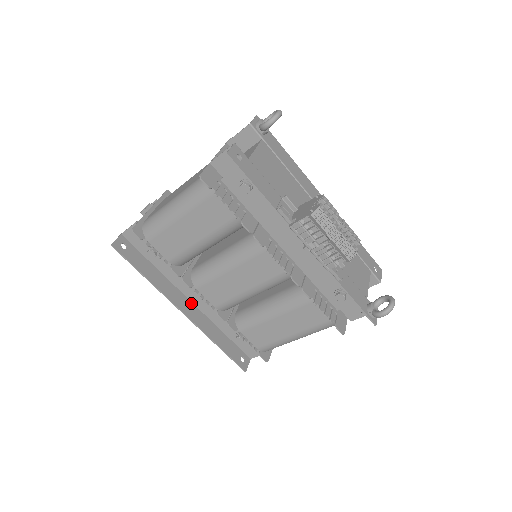
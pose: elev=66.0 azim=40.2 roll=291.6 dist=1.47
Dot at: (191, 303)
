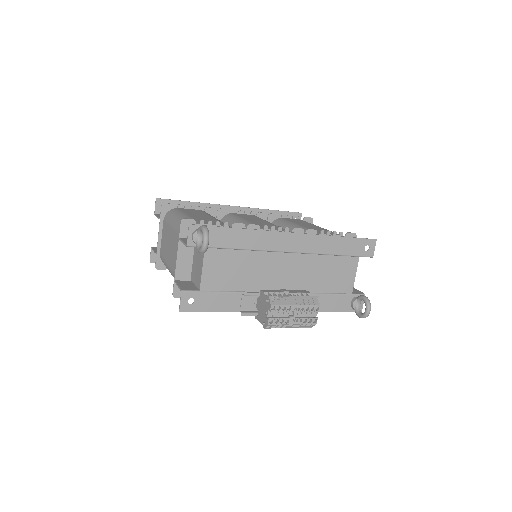
Dot at: occluded
